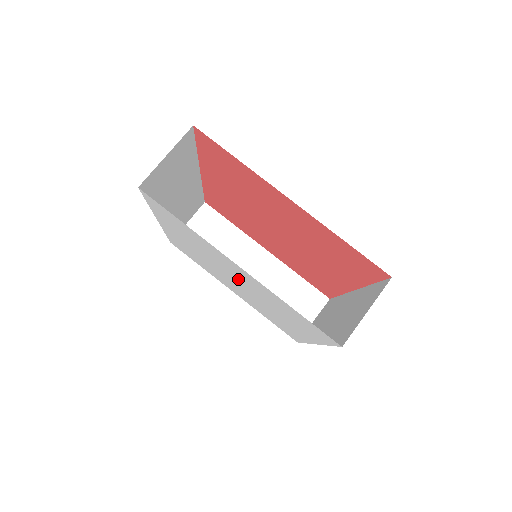
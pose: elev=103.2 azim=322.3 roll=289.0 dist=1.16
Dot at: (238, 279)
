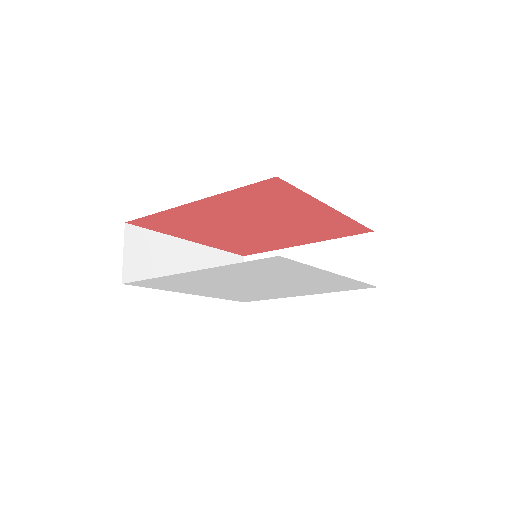
Dot at: (239, 281)
